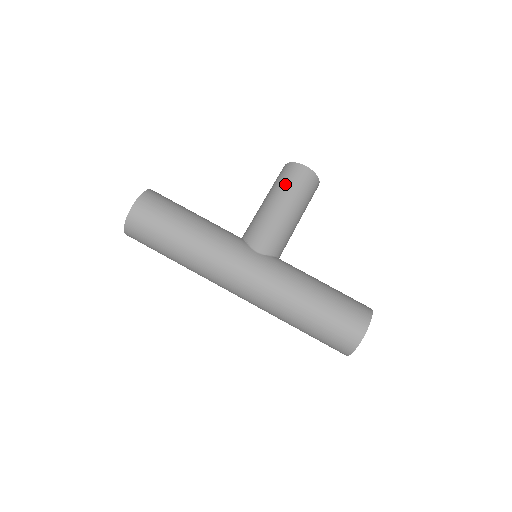
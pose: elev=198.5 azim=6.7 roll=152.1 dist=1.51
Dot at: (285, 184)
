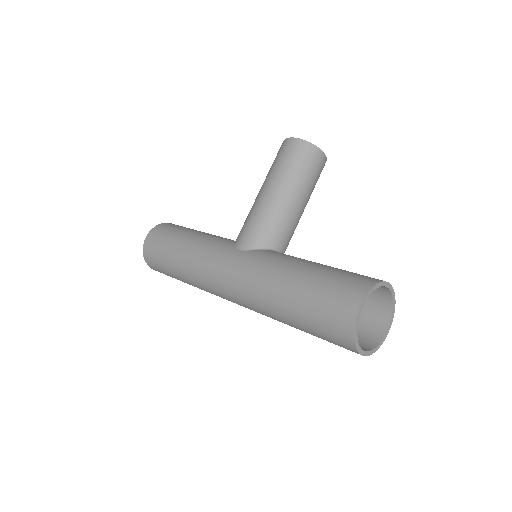
Dot at: (272, 167)
